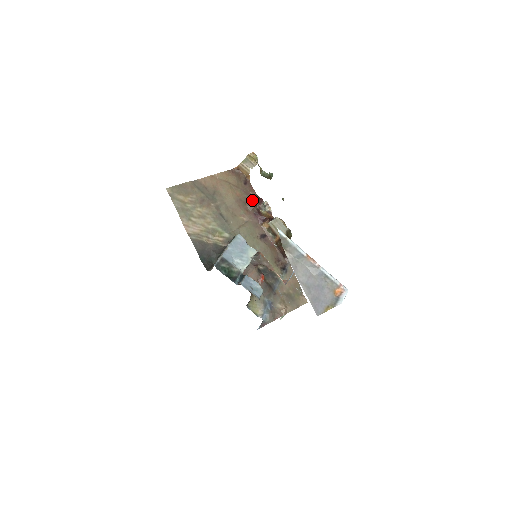
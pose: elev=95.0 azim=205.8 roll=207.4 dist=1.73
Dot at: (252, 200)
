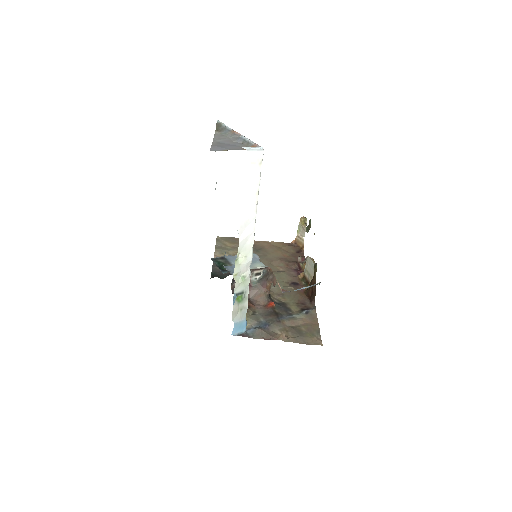
Dot at: occluded
